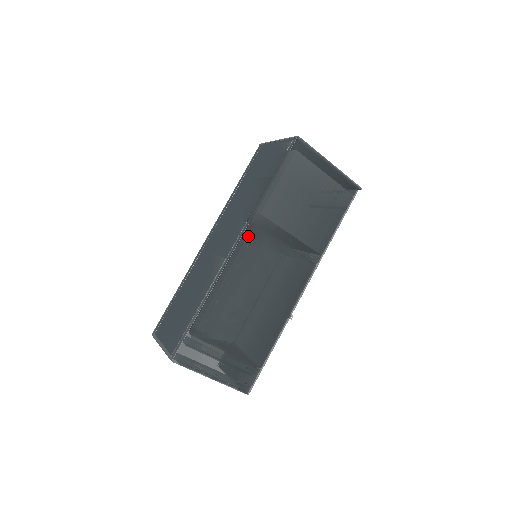
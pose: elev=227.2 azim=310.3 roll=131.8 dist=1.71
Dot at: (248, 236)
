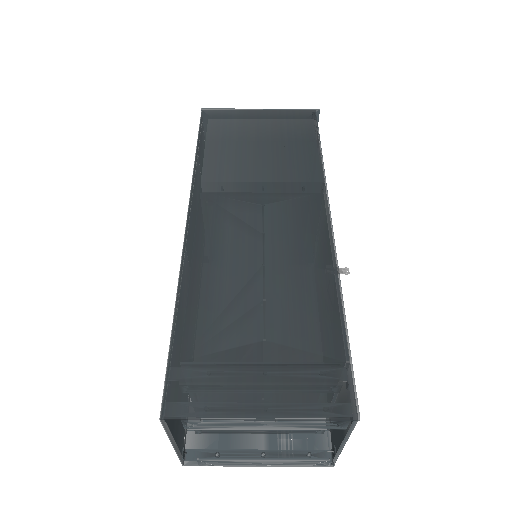
Dot at: (197, 206)
